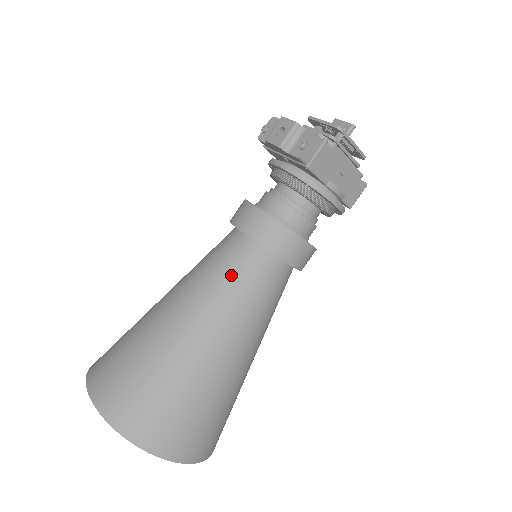
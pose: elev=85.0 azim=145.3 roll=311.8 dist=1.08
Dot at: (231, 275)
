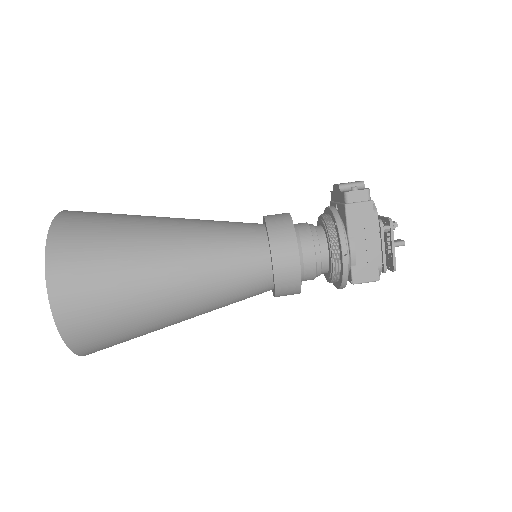
Dot at: (229, 229)
